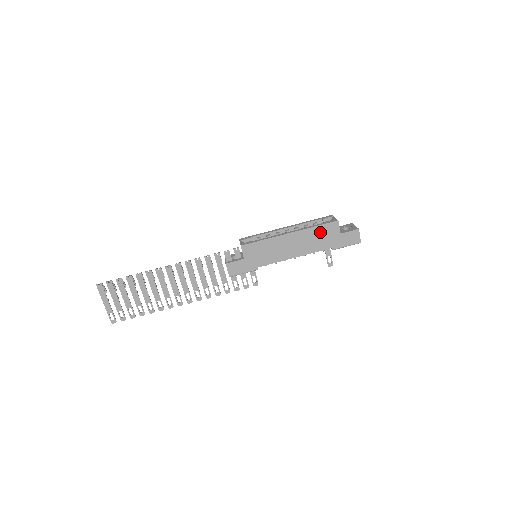
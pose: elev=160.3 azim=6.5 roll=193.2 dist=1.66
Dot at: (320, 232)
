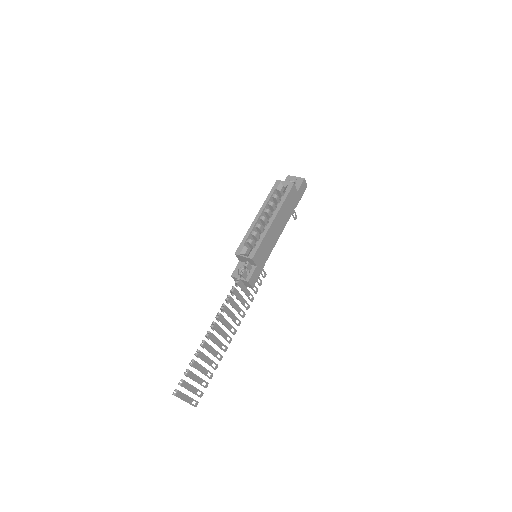
Dot at: (288, 201)
